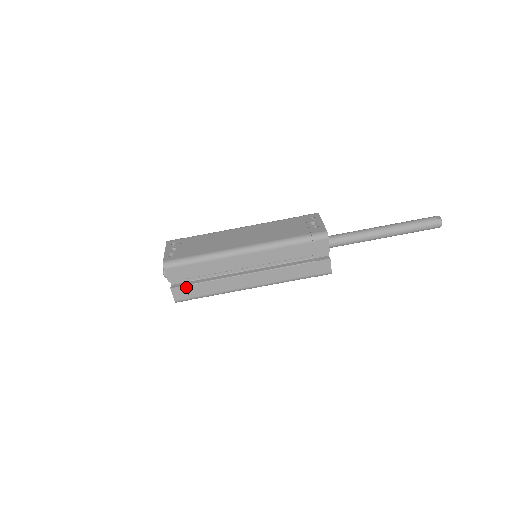
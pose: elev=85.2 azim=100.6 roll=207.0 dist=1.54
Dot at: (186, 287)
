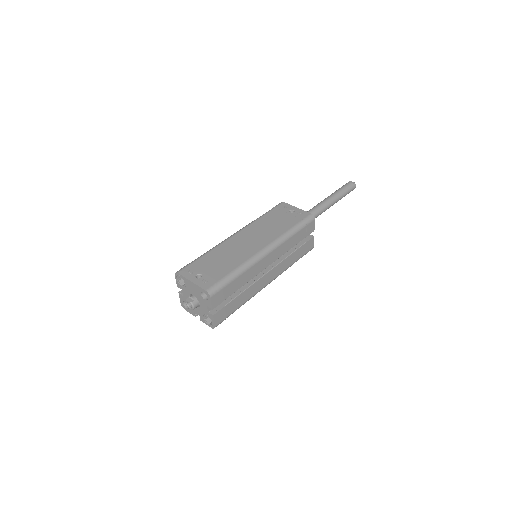
Dot at: (225, 308)
